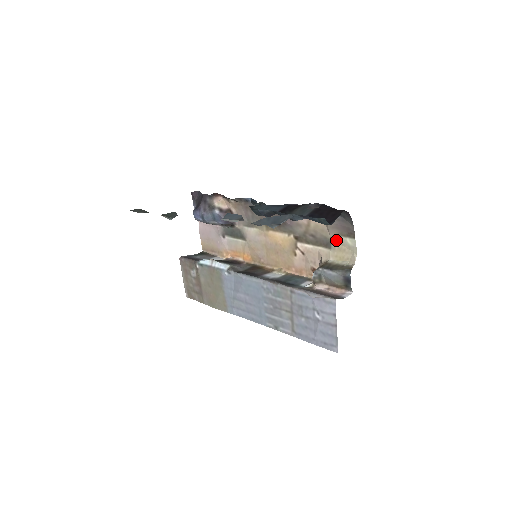
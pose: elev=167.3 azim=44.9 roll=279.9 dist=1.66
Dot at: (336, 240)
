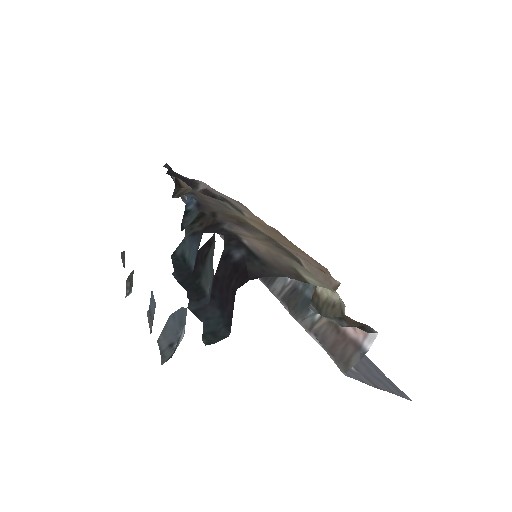
Dot at: (299, 266)
